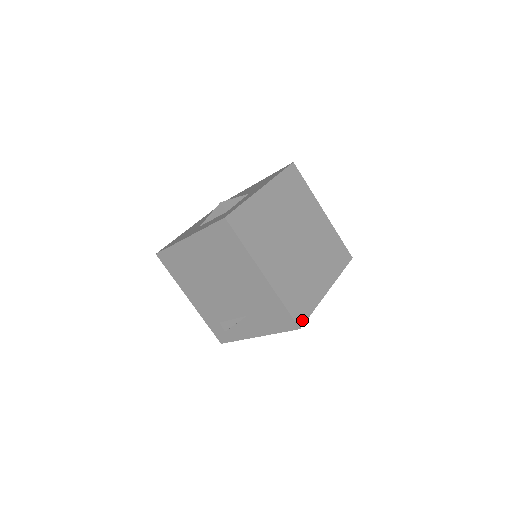
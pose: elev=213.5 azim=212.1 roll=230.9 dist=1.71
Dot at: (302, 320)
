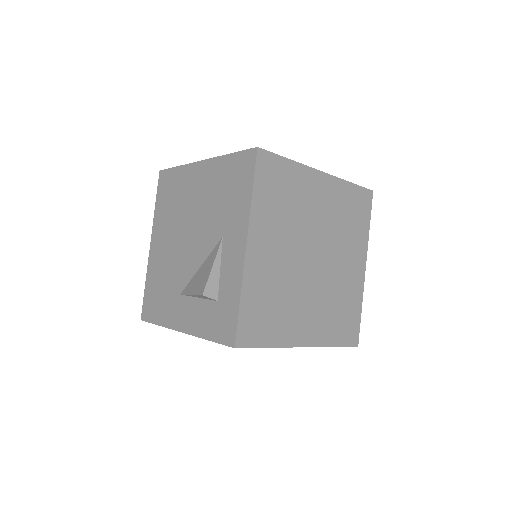
Dot at: (356, 336)
